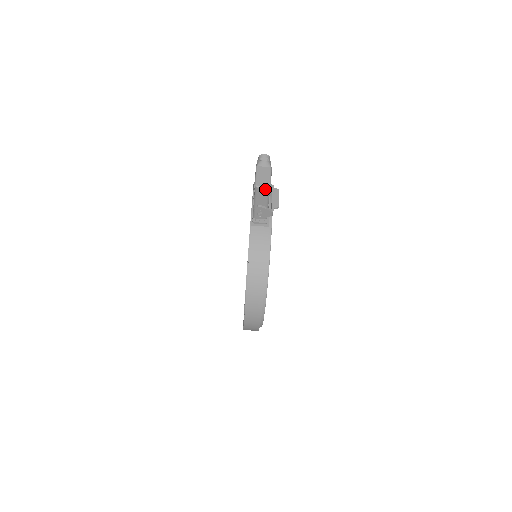
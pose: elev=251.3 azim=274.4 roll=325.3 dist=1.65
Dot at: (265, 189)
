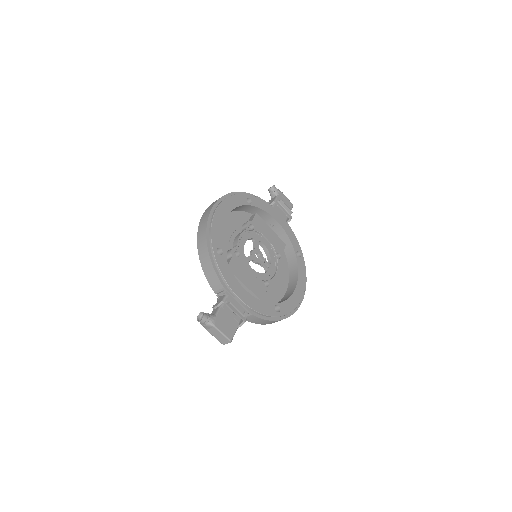
Dot at: (229, 342)
